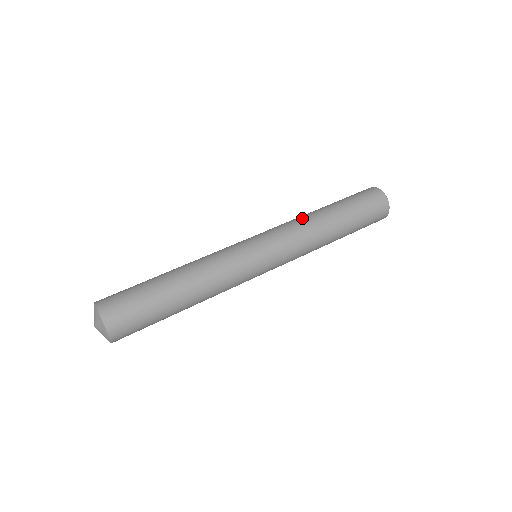
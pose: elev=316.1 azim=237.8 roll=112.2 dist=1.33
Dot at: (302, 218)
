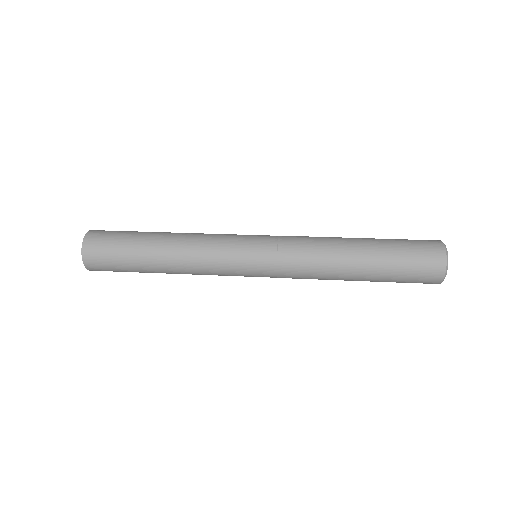
Dot at: (323, 241)
